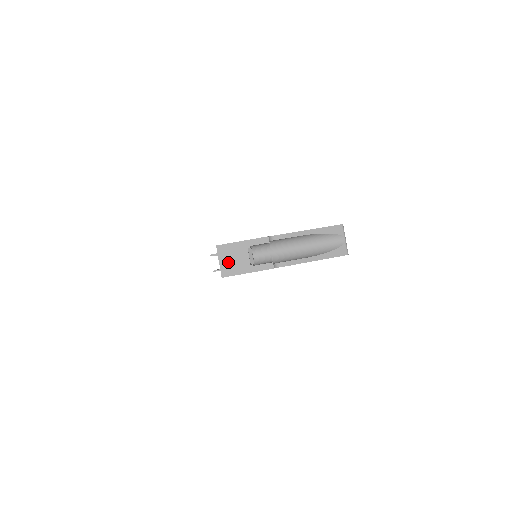
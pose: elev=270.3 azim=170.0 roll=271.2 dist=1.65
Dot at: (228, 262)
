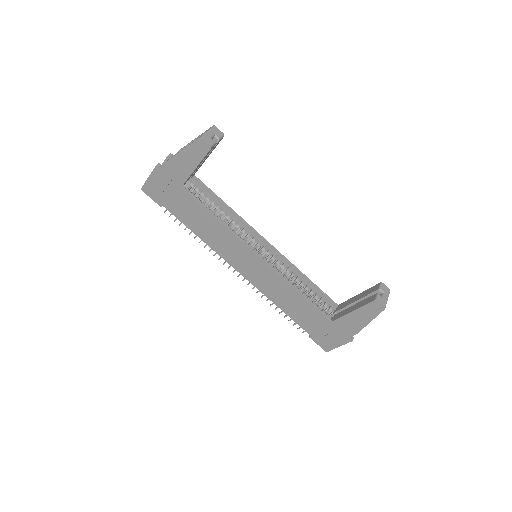
Dot at: occluded
